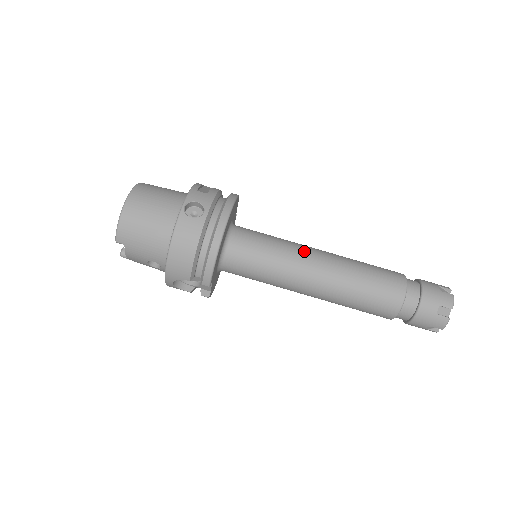
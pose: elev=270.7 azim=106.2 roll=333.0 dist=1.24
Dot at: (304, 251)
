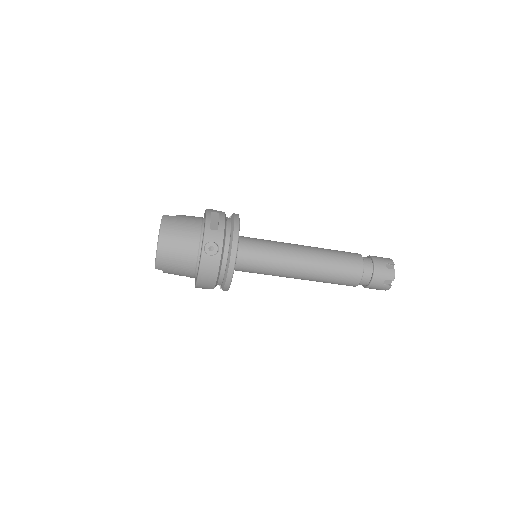
Dot at: (291, 255)
